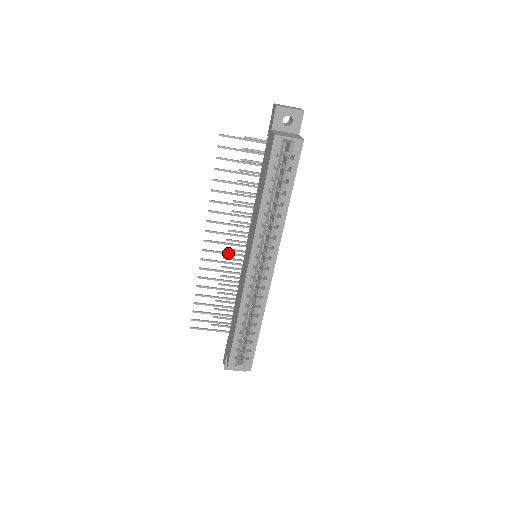
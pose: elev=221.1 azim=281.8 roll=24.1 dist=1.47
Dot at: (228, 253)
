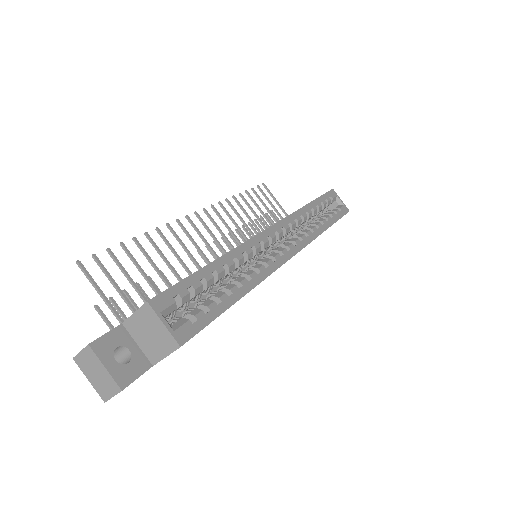
Dot at: occluded
